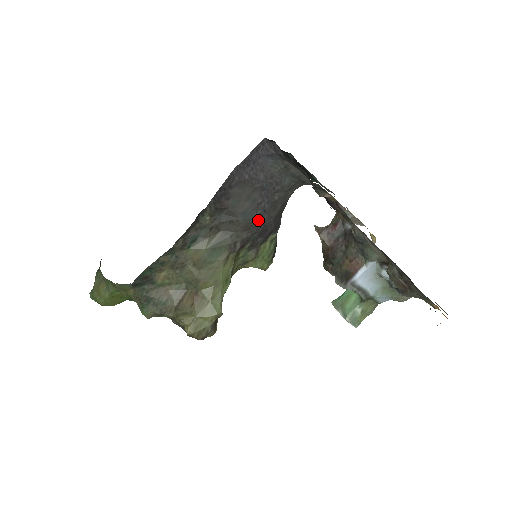
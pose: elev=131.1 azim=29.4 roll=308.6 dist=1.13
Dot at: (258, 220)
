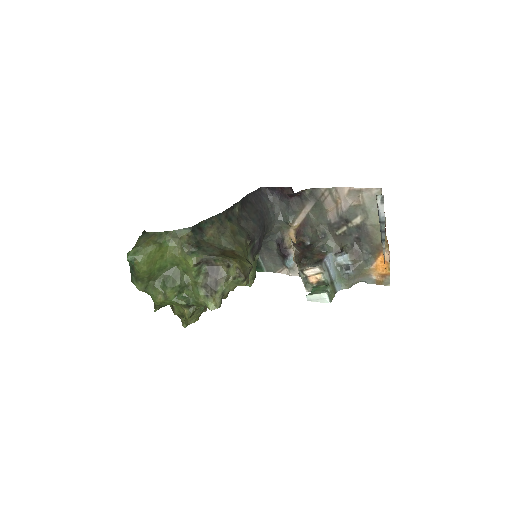
Dot at: (259, 229)
